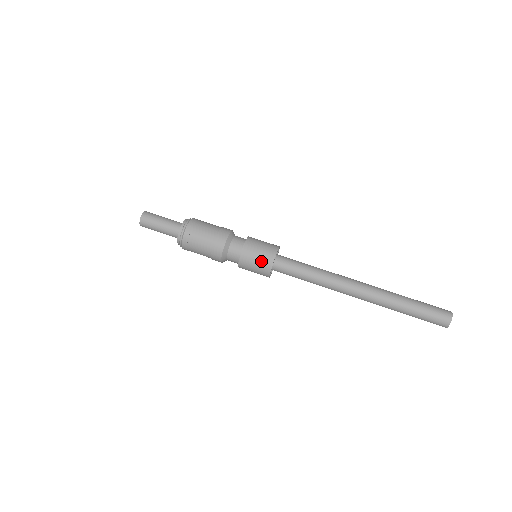
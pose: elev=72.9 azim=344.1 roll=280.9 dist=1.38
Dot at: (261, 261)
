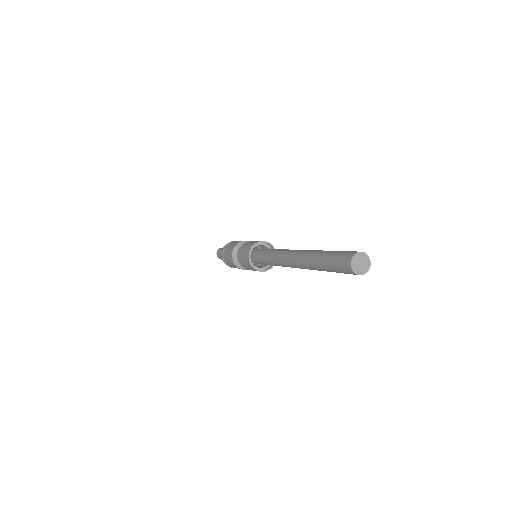
Dot at: (245, 259)
